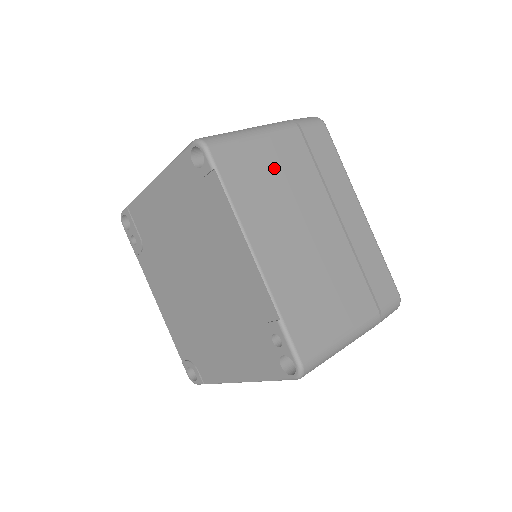
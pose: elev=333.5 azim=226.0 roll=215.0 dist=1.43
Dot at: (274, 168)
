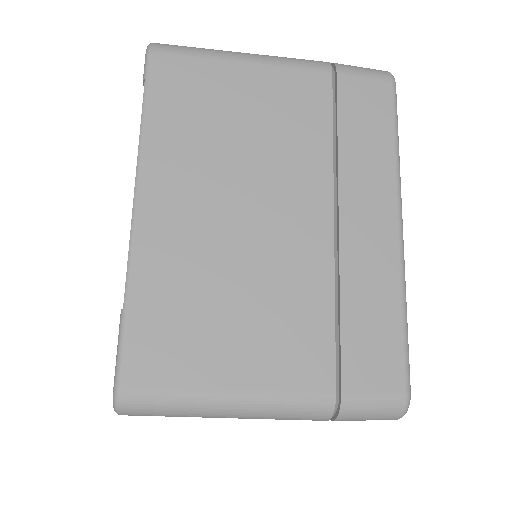
Dot at: (248, 108)
